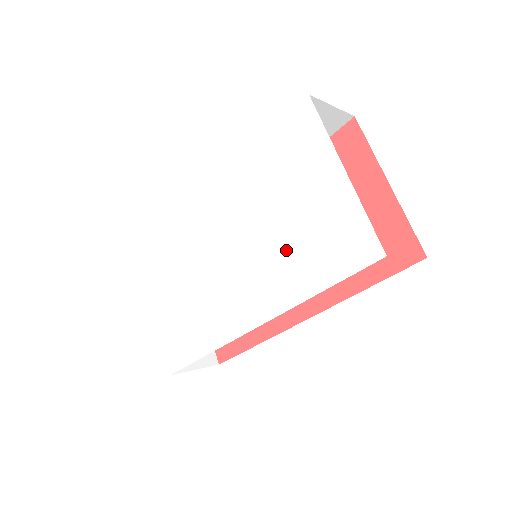
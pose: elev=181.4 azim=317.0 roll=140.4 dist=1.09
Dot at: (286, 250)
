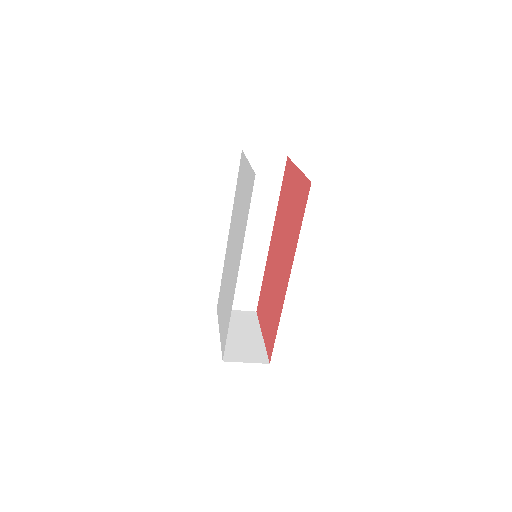
Dot at: (241, 221)
